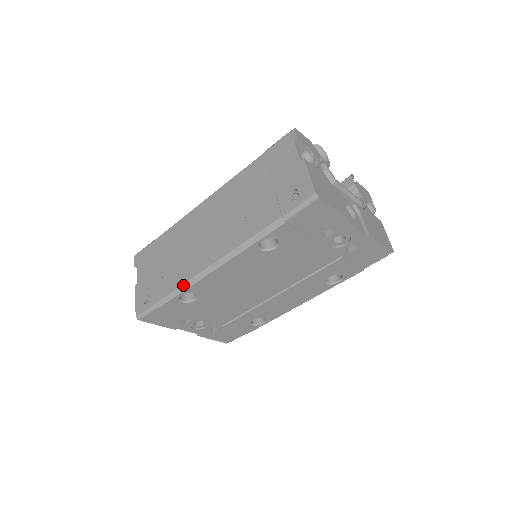
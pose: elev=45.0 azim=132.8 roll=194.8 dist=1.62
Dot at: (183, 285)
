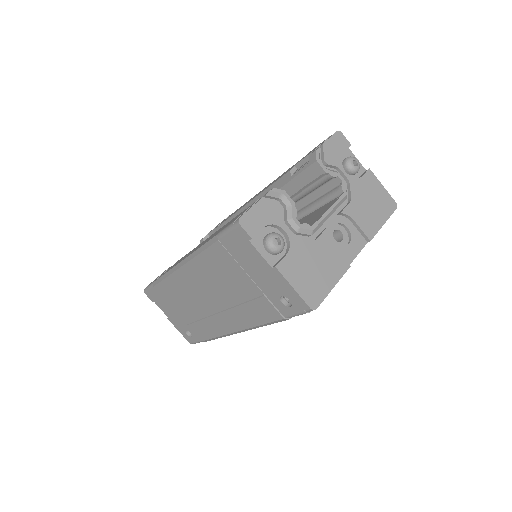
Dot at: (218, 337)
